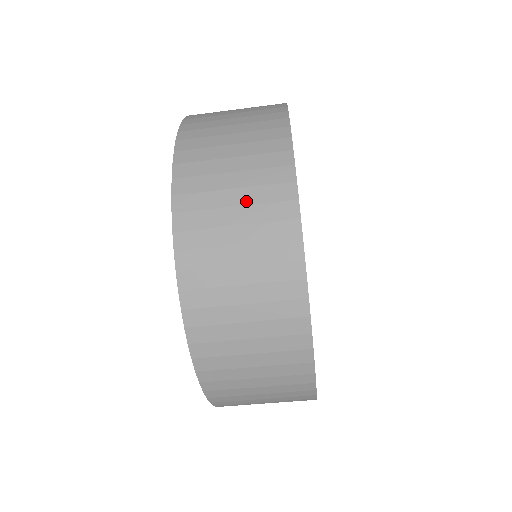
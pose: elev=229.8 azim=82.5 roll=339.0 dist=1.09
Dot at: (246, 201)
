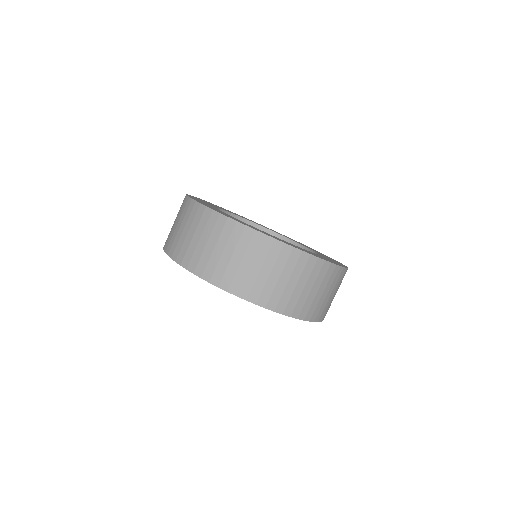
Dot at: (251, 259)
